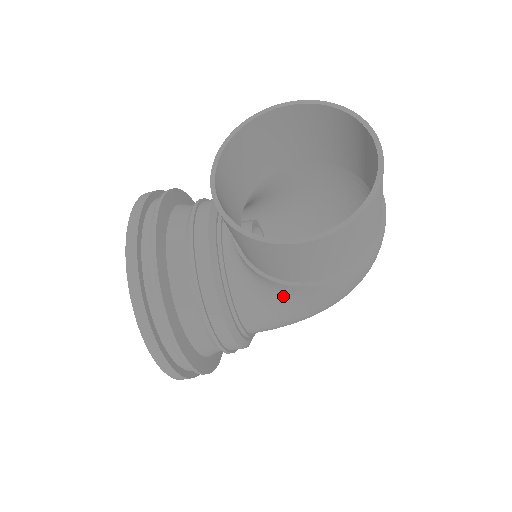
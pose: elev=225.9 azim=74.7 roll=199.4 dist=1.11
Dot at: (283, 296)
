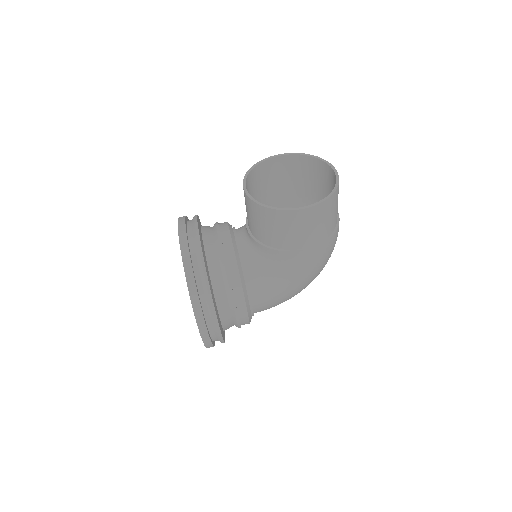
Dot at: (281, 265)
